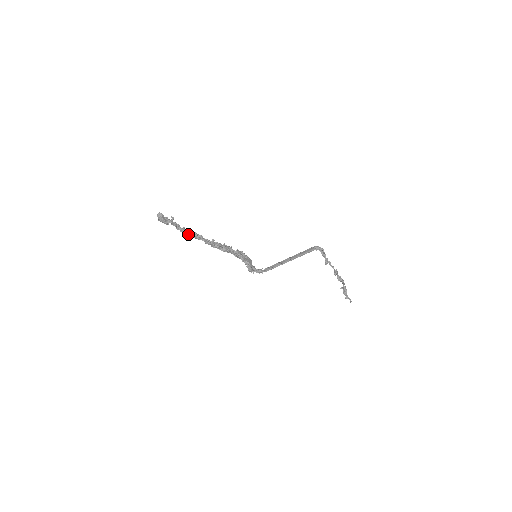
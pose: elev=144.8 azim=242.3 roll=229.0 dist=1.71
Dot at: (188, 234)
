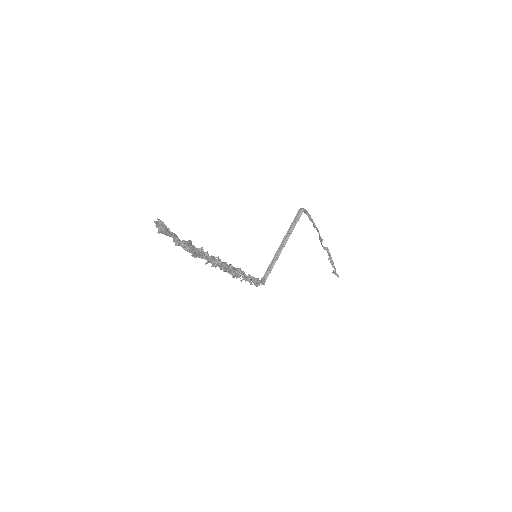
Dot at: (191, 249)
